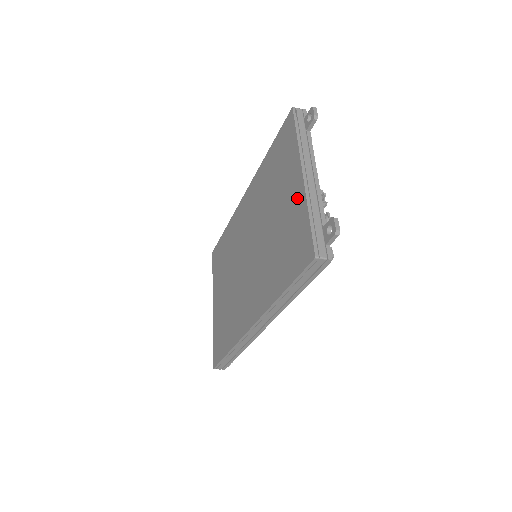
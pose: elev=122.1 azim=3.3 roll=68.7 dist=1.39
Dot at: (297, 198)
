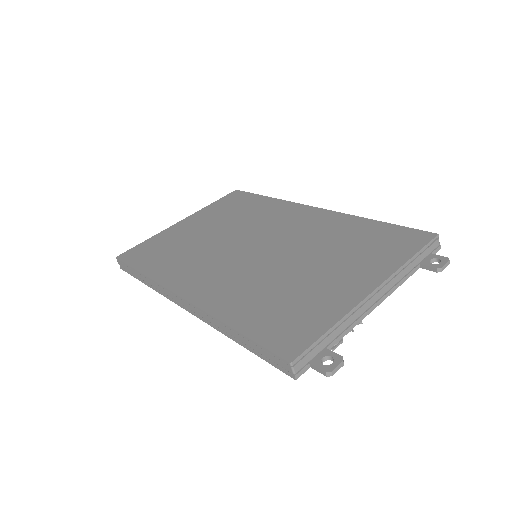
Dot at: (344, 296)
